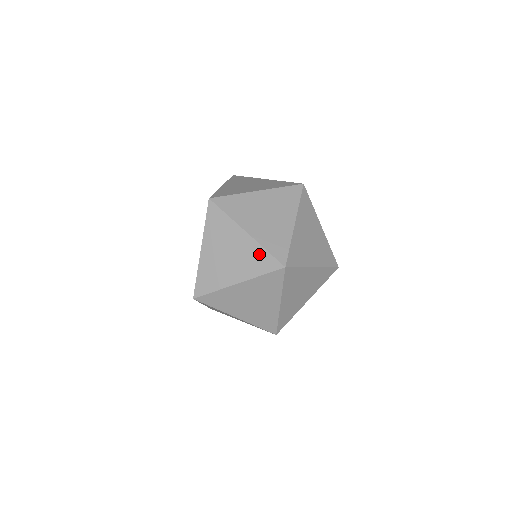
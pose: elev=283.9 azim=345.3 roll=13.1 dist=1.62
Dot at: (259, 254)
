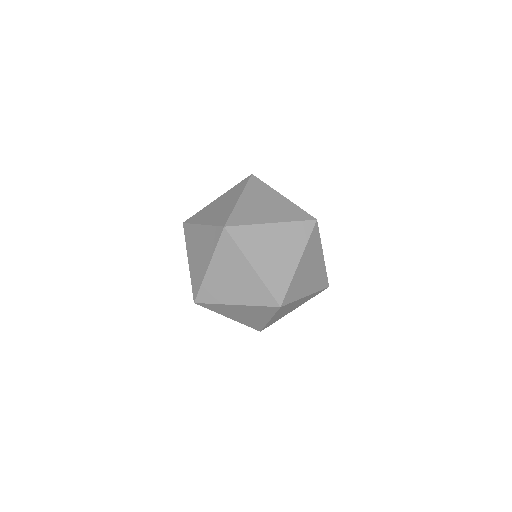
Dot at: (211, 233)
